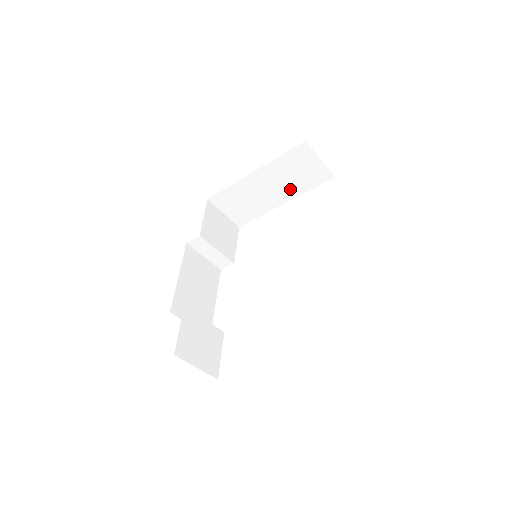
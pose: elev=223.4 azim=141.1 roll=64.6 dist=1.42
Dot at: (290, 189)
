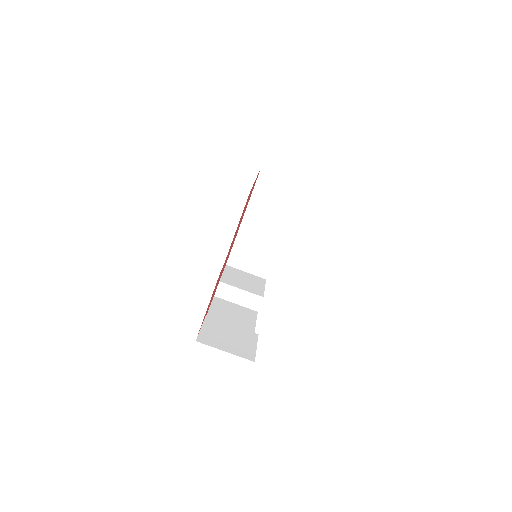
Dot at: (280, 216)
